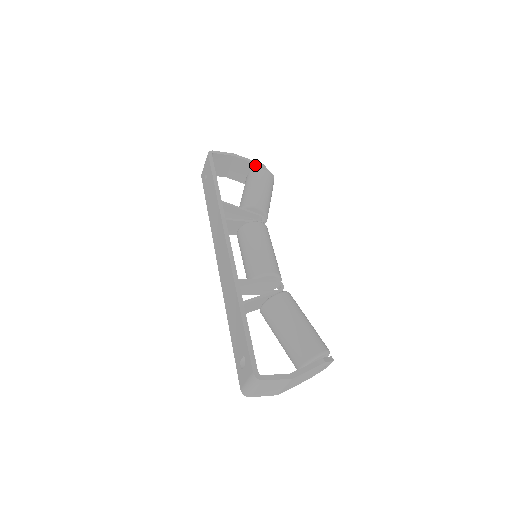
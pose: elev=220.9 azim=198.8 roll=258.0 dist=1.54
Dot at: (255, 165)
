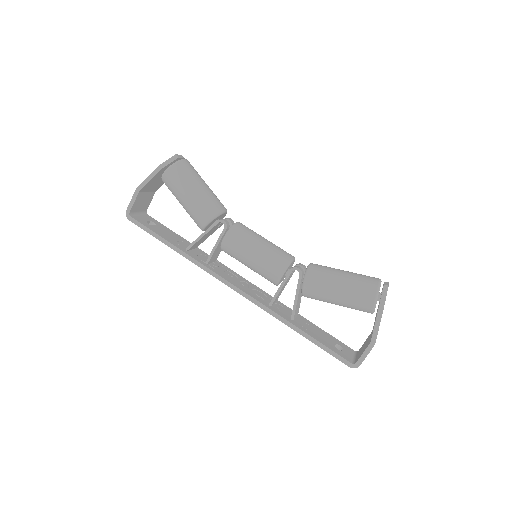
Dot at: (157, 174)
